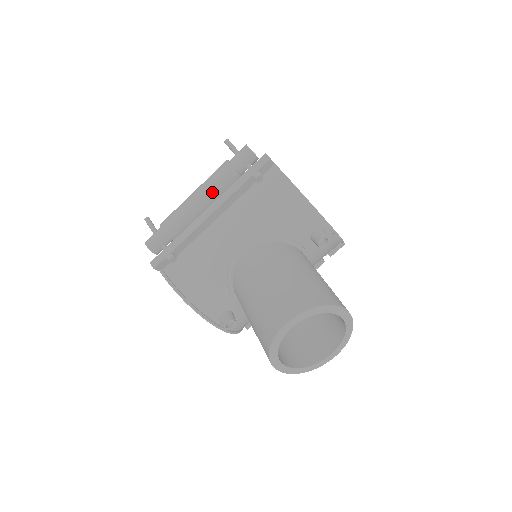
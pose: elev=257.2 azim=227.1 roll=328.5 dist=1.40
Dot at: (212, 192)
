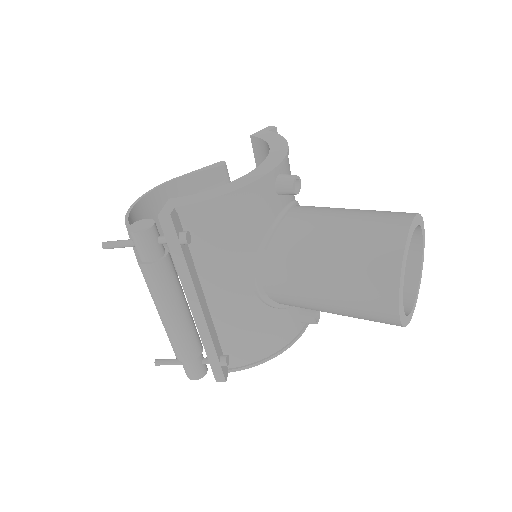
Dot at: (173, 297)
